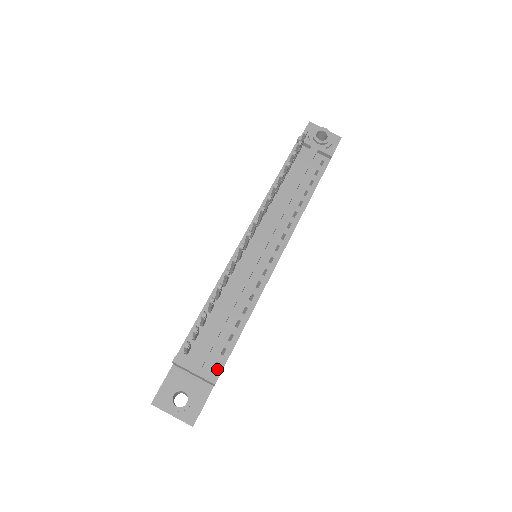
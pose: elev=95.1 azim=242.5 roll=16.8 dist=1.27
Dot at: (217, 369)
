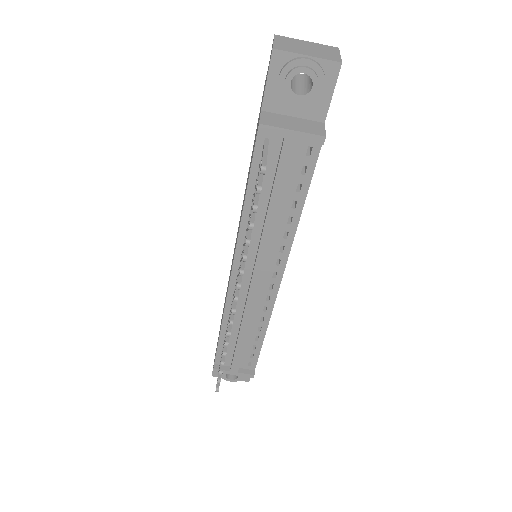
Dot at: (251, 366)
